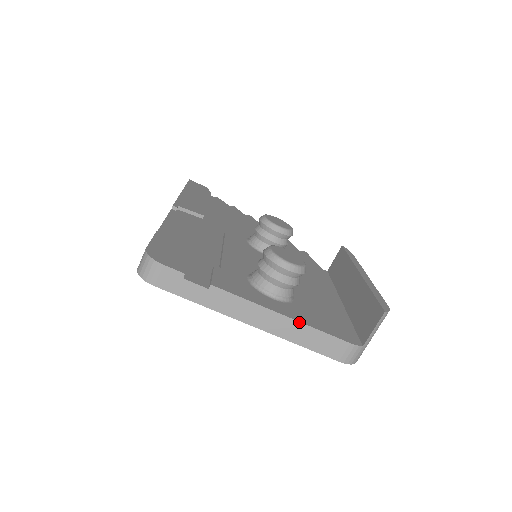
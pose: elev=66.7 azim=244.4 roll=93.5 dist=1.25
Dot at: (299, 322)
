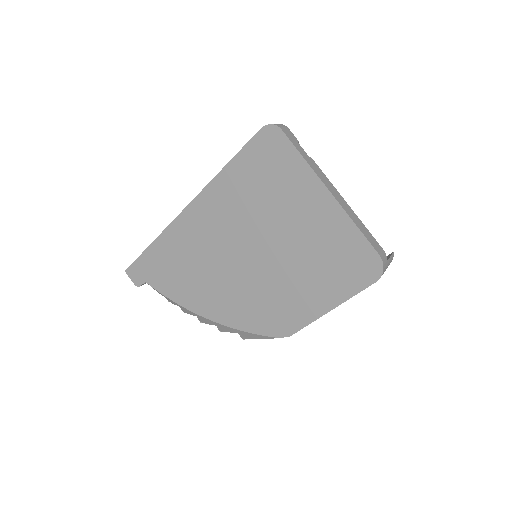
Dot at: (355, 214)
